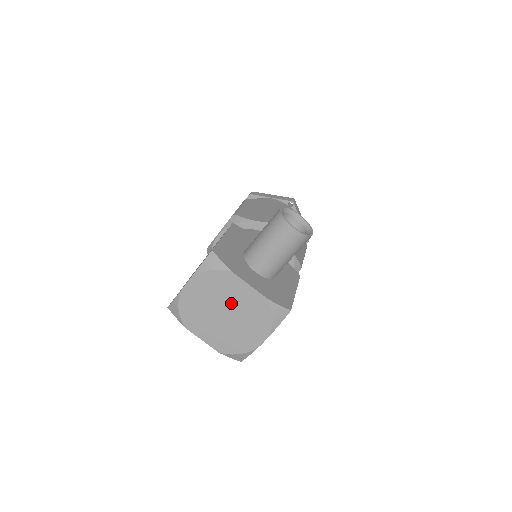
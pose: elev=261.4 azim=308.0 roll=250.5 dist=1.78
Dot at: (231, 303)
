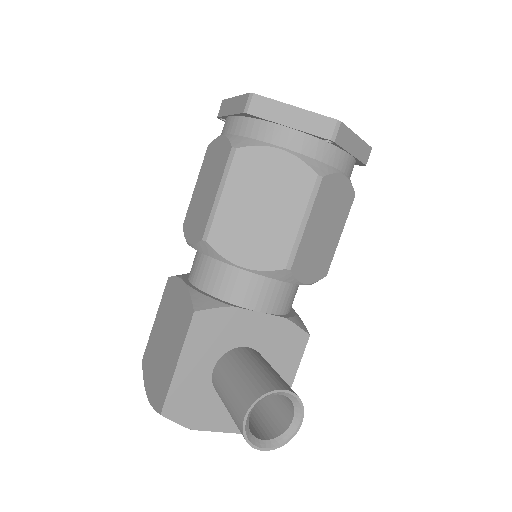
Dot at: occluded
